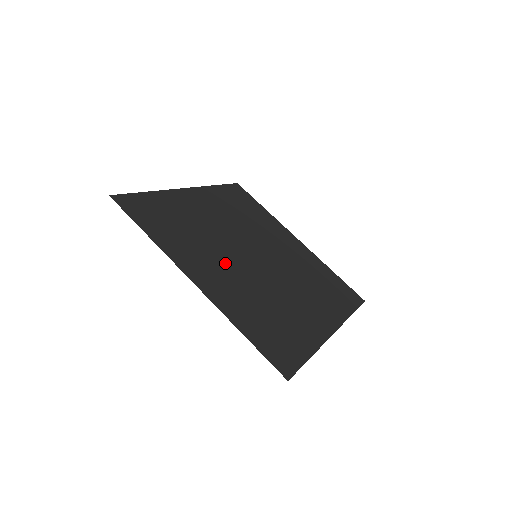
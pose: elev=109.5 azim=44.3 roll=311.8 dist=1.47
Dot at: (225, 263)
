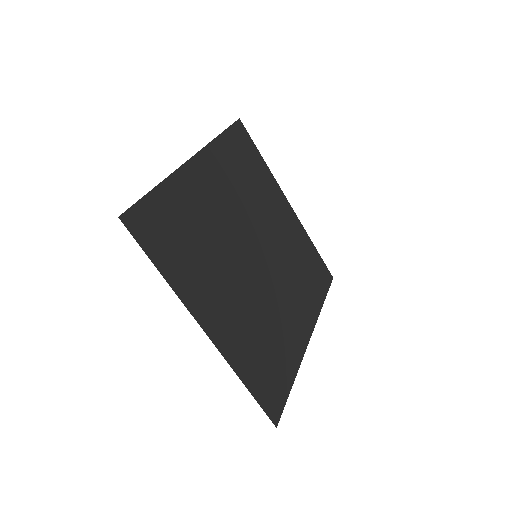
Dot at: (231, 285)
